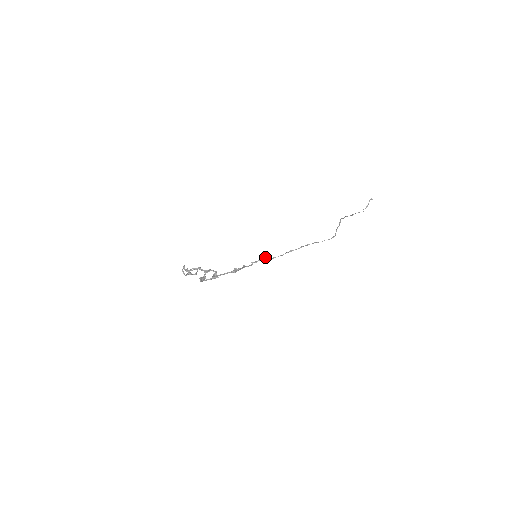
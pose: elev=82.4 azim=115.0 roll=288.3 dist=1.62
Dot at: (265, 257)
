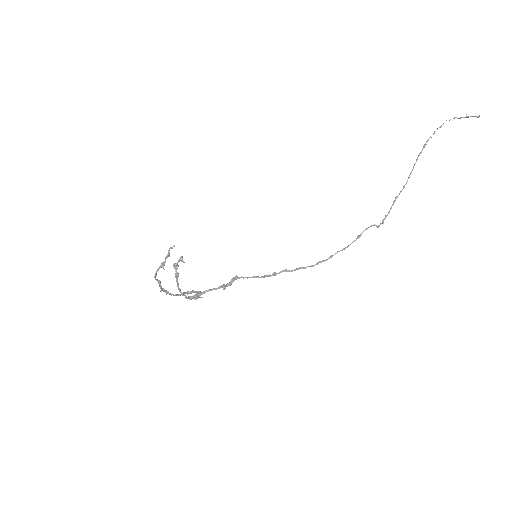
Dot at: occluded
